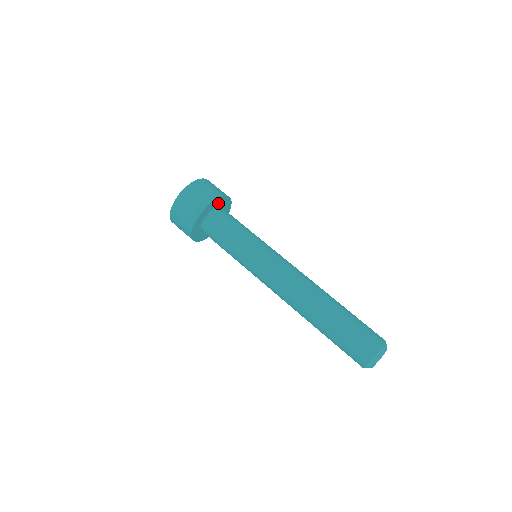
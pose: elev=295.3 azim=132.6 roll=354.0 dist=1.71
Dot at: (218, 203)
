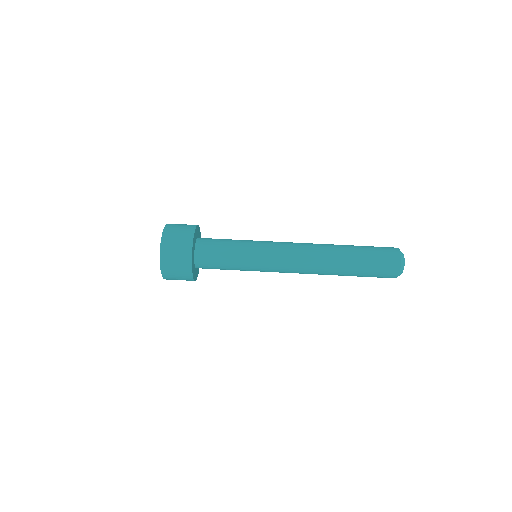
Dot at: (196, 235)
